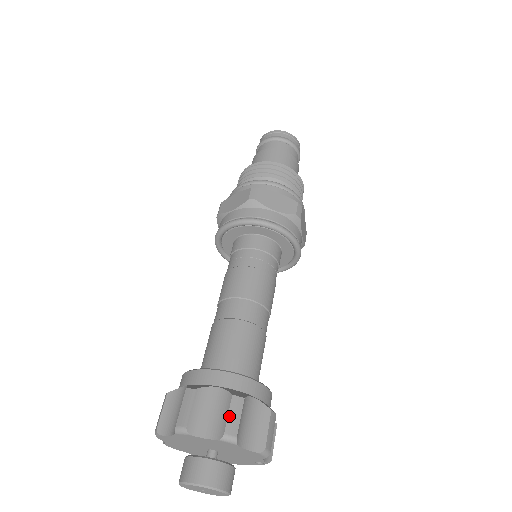
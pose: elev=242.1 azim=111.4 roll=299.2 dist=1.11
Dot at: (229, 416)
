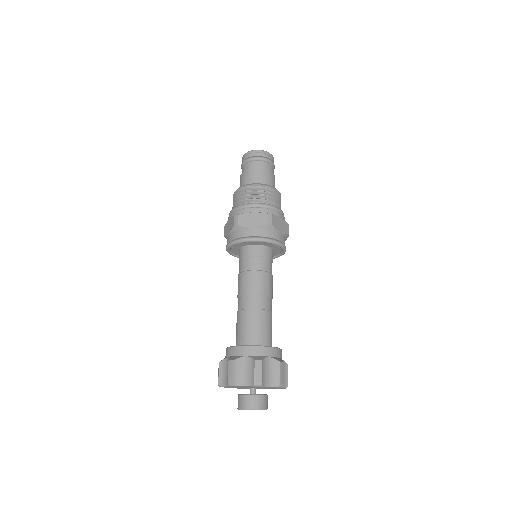
Dot at: (281, 374)
